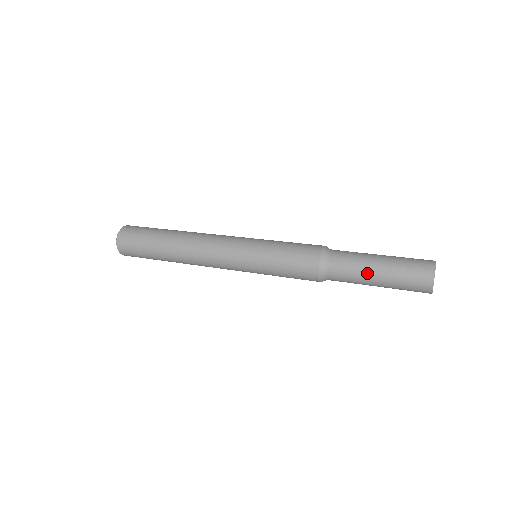
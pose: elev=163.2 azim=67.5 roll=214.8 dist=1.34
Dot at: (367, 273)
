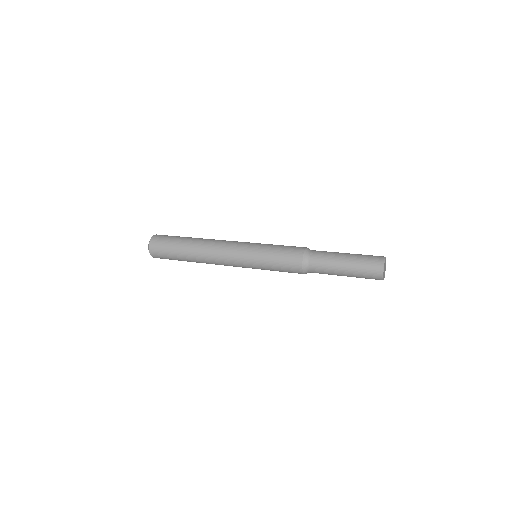
Dot at: (337, 274)
